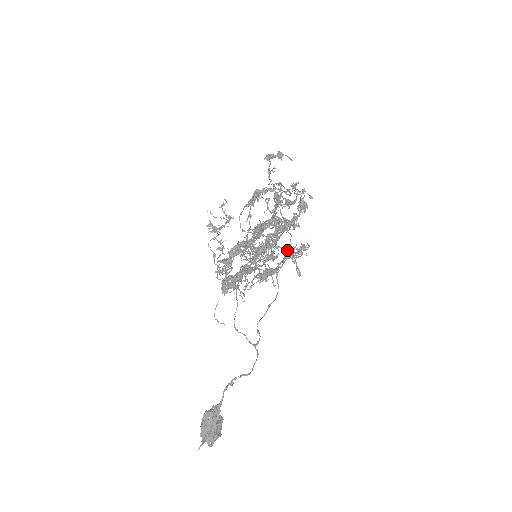
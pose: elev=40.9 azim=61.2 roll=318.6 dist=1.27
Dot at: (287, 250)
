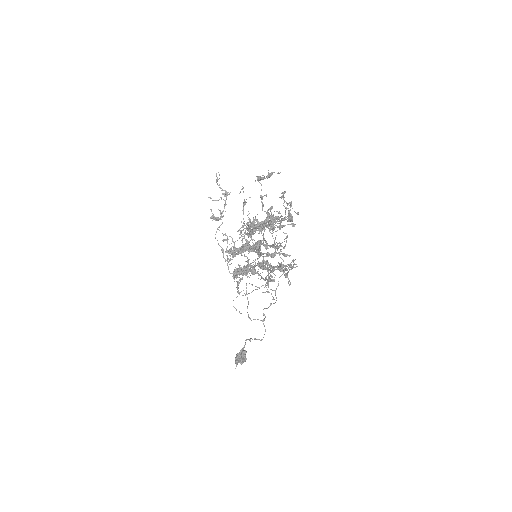
Dot at: (281, 271)
